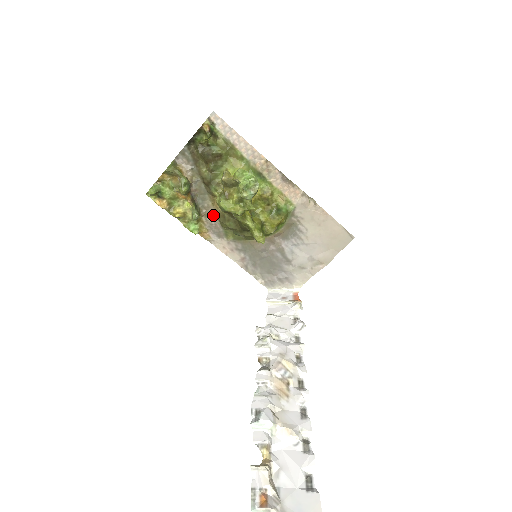
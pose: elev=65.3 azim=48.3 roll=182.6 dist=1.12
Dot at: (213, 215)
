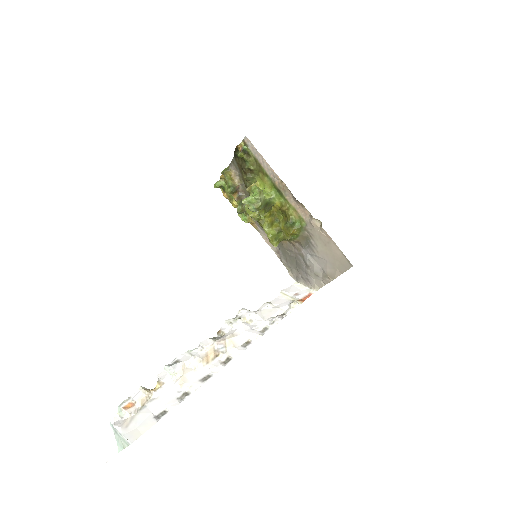
Dot at: occluded
